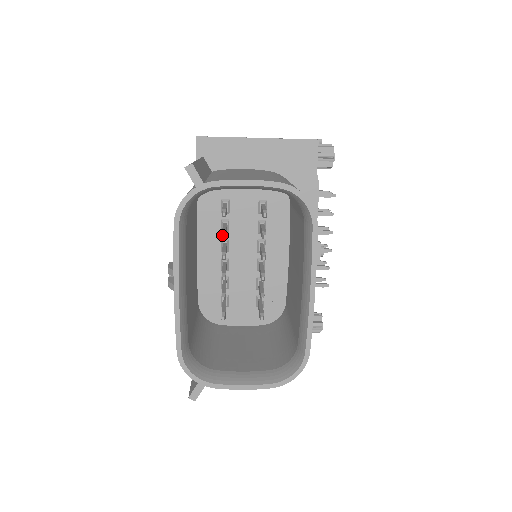
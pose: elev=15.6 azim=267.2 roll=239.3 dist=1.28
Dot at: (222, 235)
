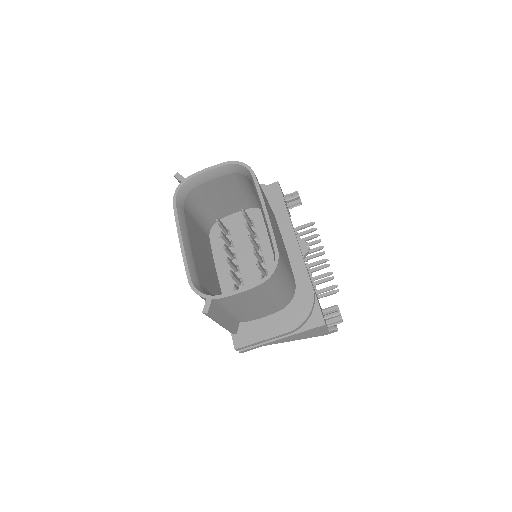
Dot at: (219, 232)
